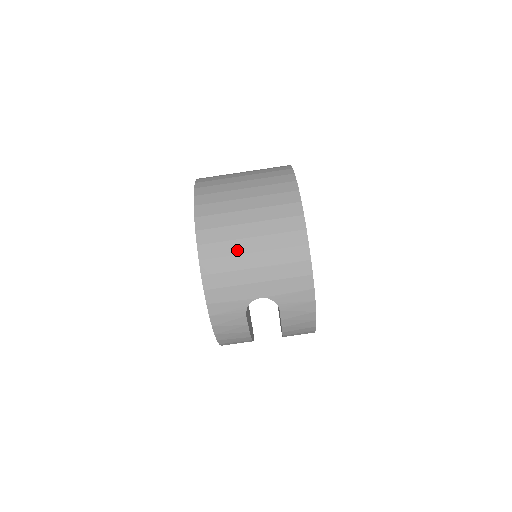
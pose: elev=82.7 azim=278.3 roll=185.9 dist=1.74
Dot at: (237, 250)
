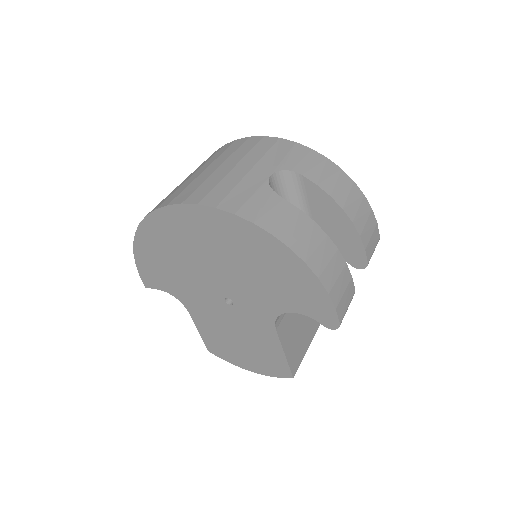
Dot at: (204, 177)
